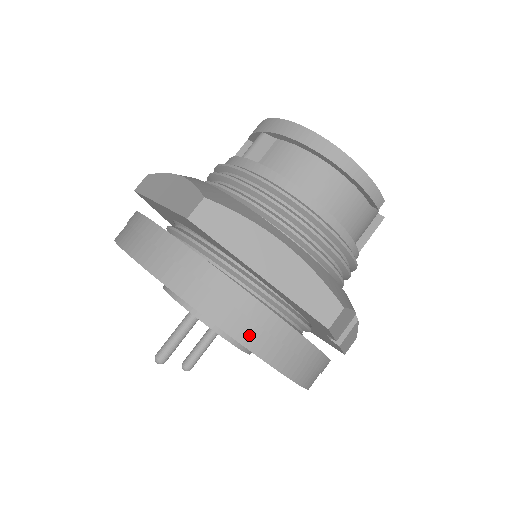
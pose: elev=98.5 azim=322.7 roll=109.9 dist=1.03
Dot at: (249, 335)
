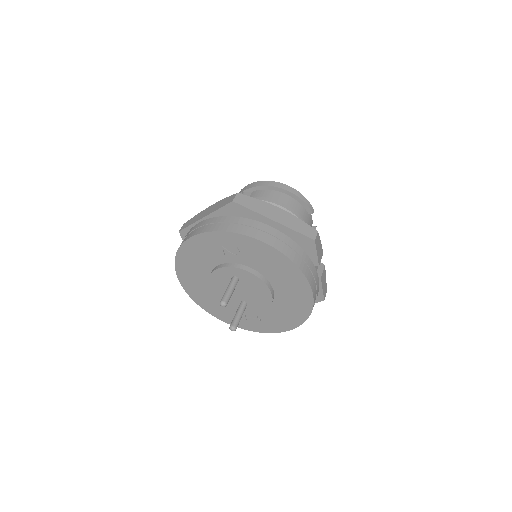
Dot at: (279, 245)
